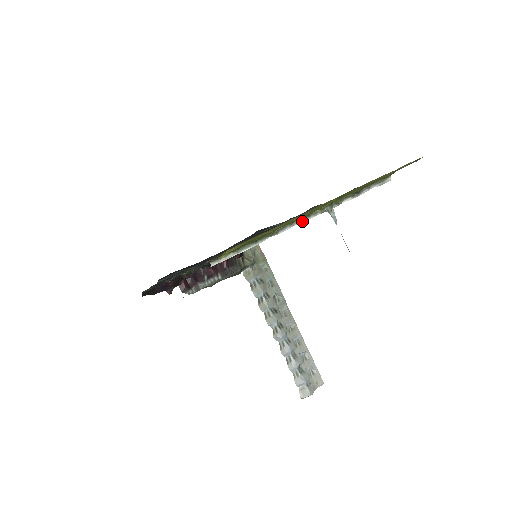
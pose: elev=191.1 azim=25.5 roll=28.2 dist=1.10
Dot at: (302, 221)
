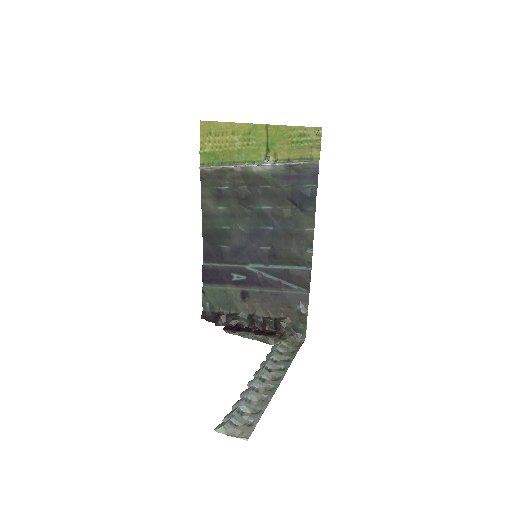
Dot at: (252, 165)
